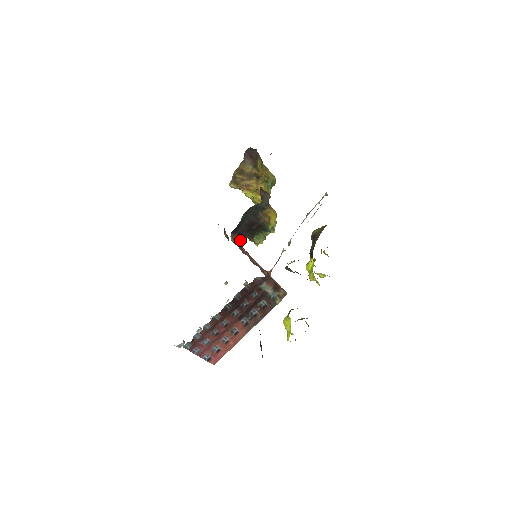
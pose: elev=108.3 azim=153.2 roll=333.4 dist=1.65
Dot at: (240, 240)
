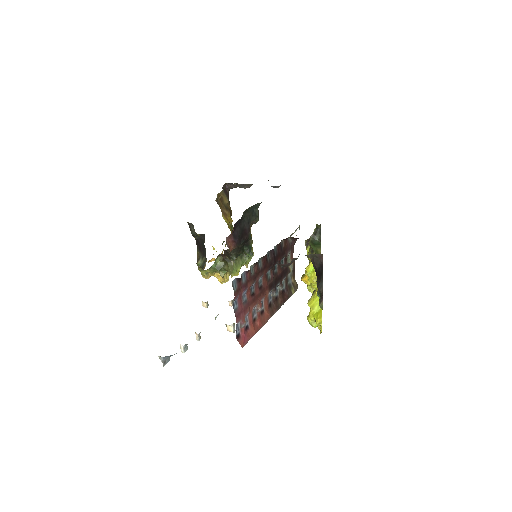
Dot at: (231, 248)
